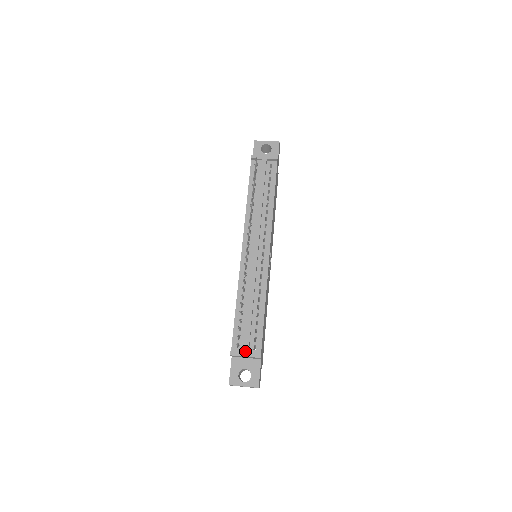
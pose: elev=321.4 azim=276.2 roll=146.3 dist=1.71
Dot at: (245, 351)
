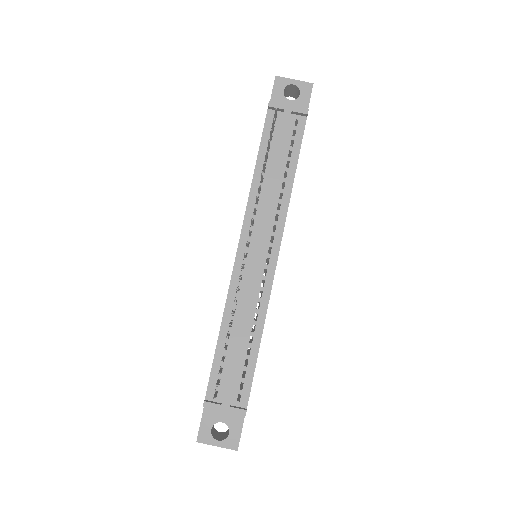
Dot at: (225, 403)
